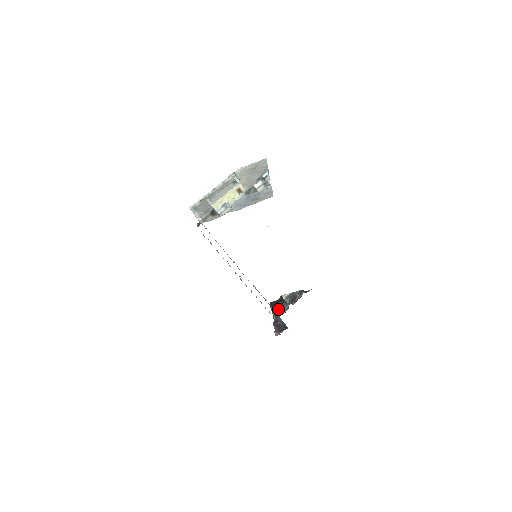
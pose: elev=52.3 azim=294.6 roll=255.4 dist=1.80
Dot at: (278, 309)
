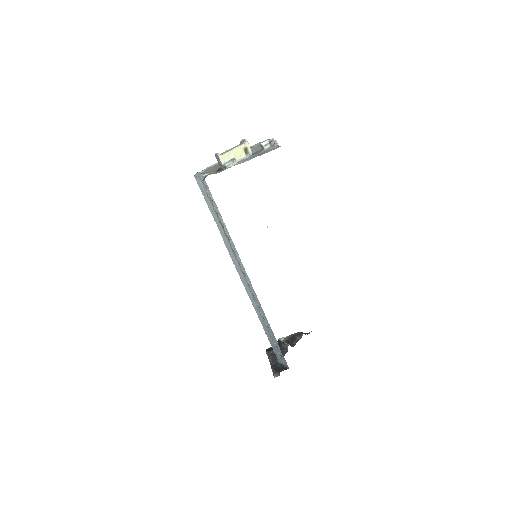
Dot at: occluded
